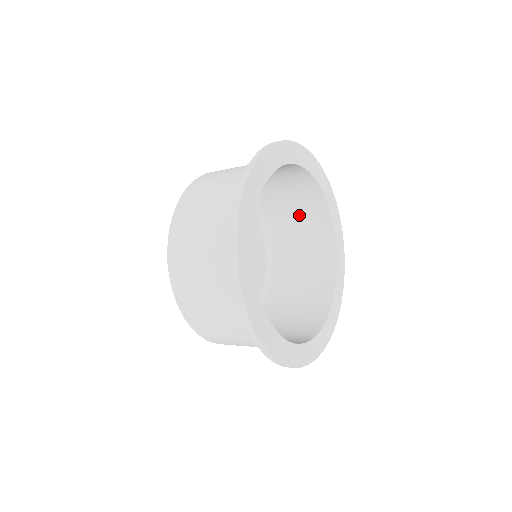
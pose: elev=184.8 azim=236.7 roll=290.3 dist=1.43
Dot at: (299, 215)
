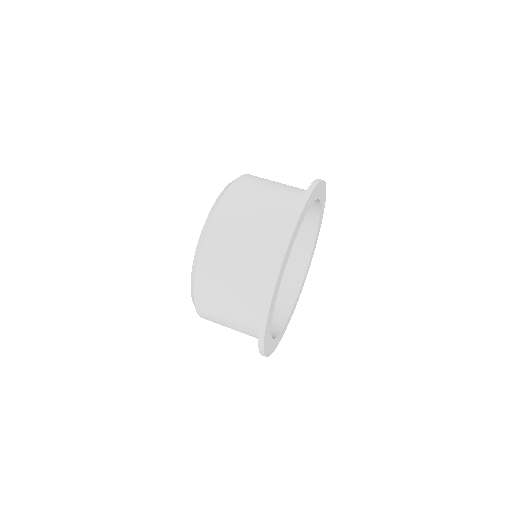
Dot at: occluded
